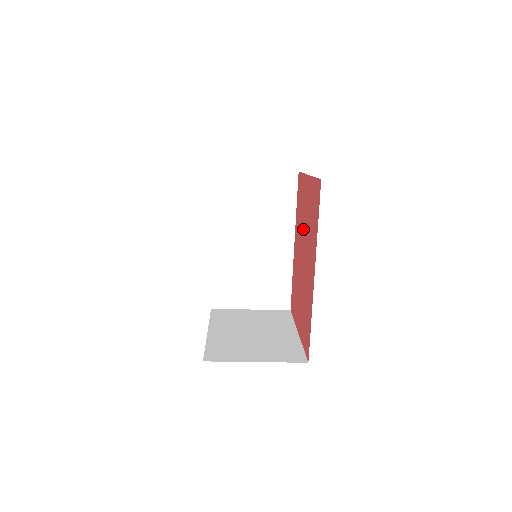
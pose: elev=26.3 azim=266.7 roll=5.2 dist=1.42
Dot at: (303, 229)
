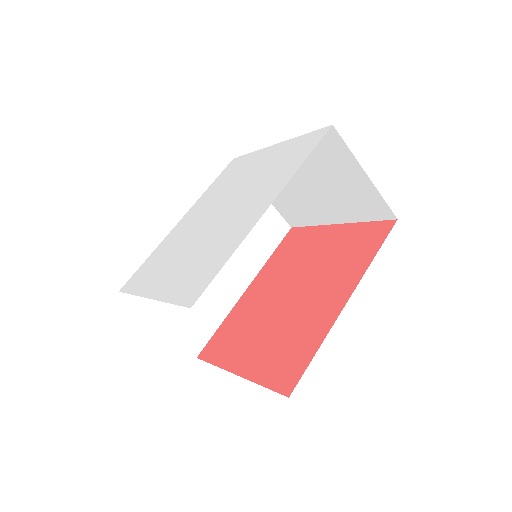
Dot at: (301, 268)
